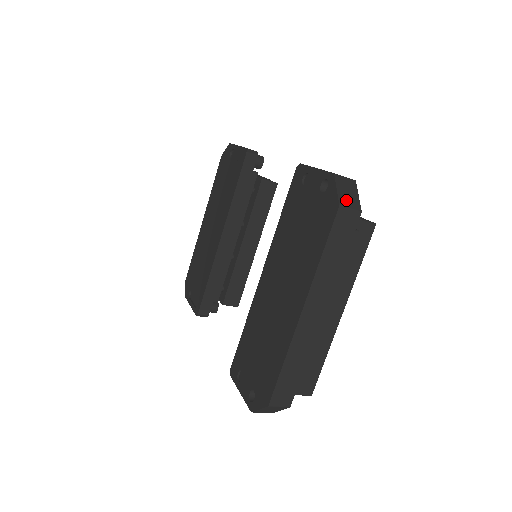
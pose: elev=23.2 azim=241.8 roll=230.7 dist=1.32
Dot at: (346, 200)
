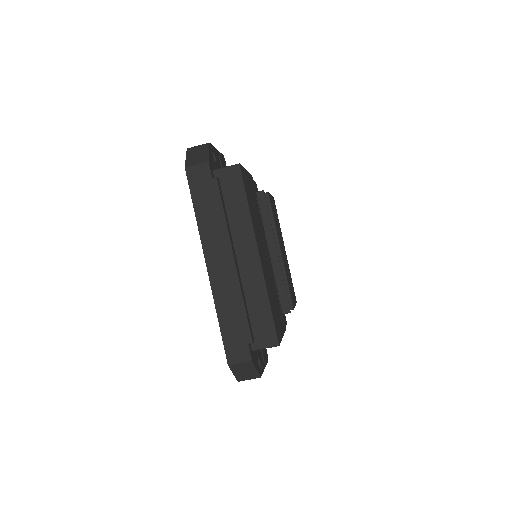
Dot at: (193, 161)
